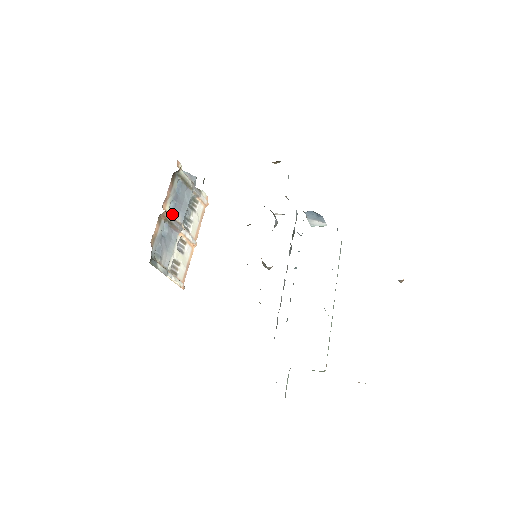
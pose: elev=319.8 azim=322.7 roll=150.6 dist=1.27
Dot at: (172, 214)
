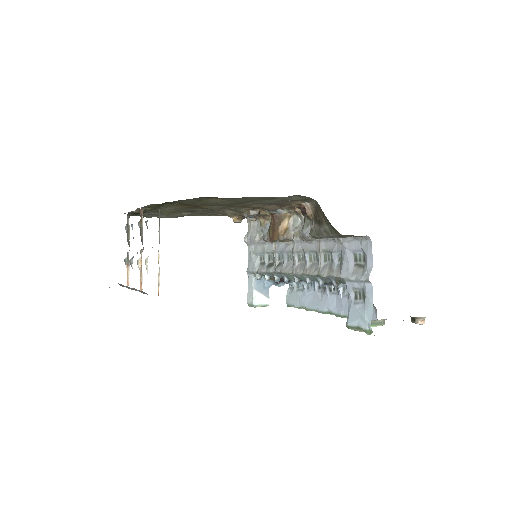
Dot at: occluded
